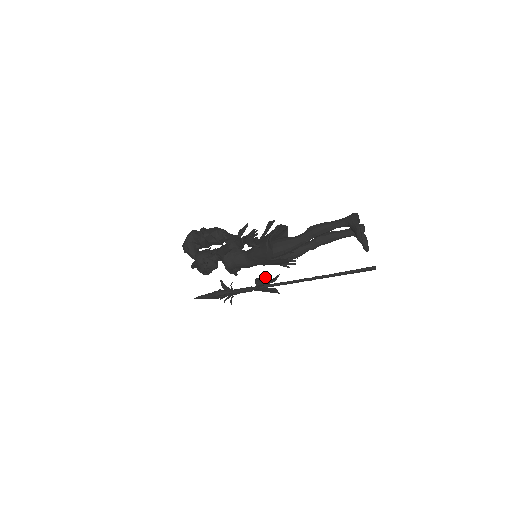
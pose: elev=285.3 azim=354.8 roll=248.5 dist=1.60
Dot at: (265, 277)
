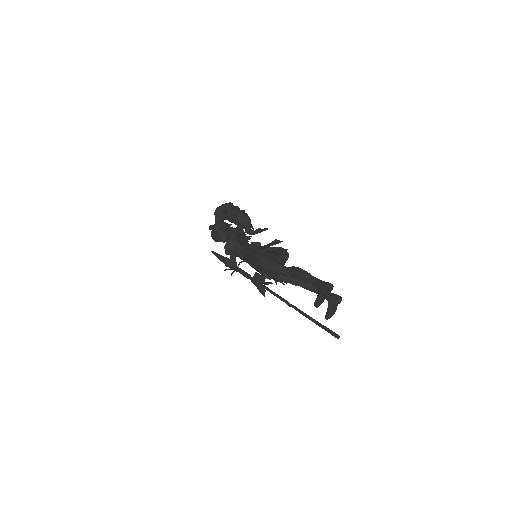
Dot at: occluded
